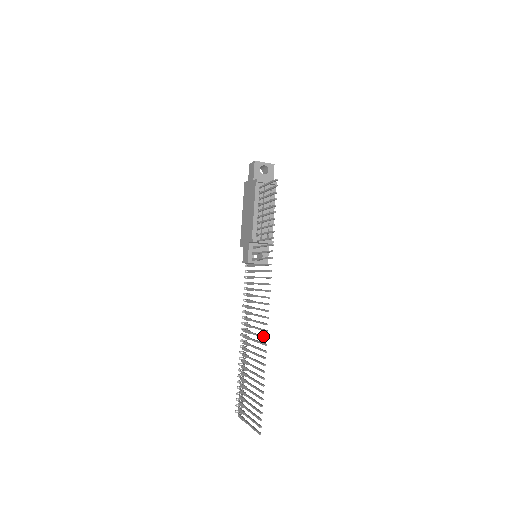
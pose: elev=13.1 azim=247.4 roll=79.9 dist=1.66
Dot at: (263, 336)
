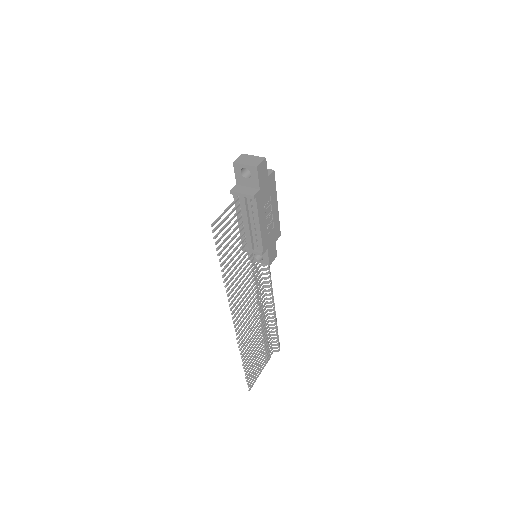
Dot at: occluded
